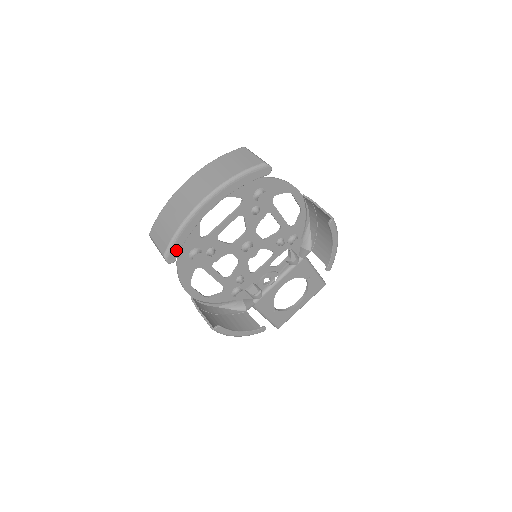
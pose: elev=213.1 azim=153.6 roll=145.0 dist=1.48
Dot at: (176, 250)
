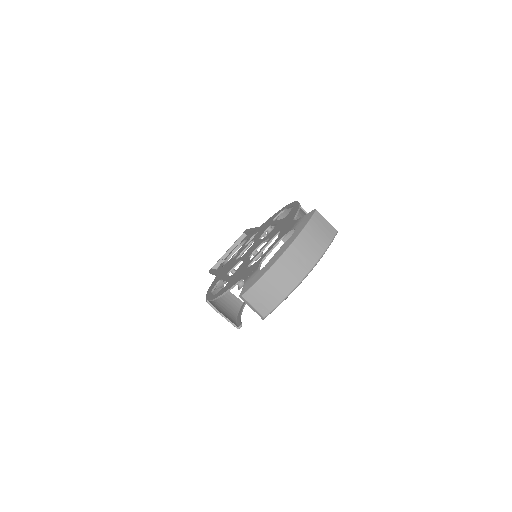
Dot at: occluded
